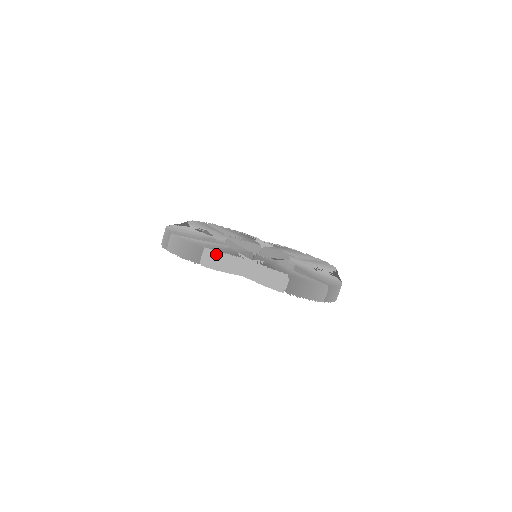
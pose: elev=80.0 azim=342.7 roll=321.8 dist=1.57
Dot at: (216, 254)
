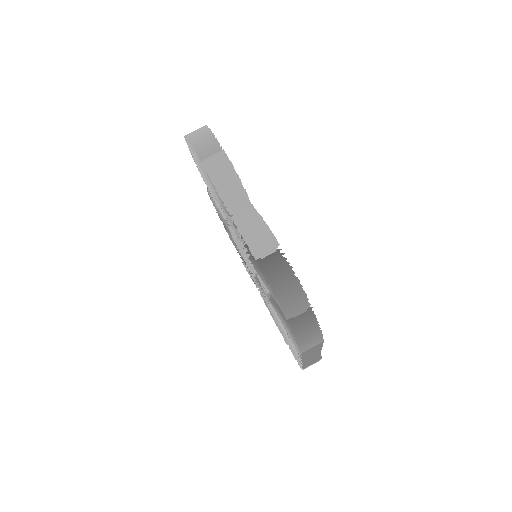
Dot at: (228, 165)
